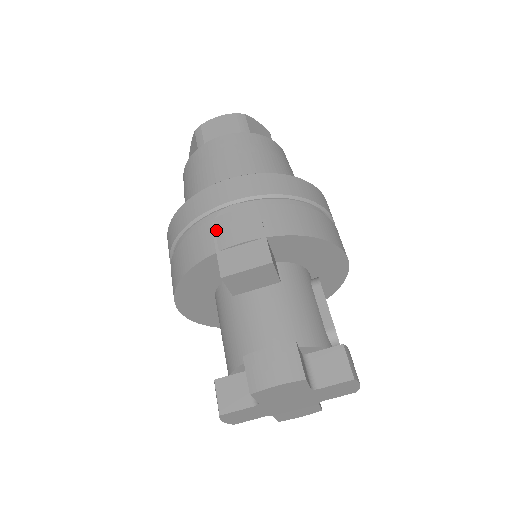
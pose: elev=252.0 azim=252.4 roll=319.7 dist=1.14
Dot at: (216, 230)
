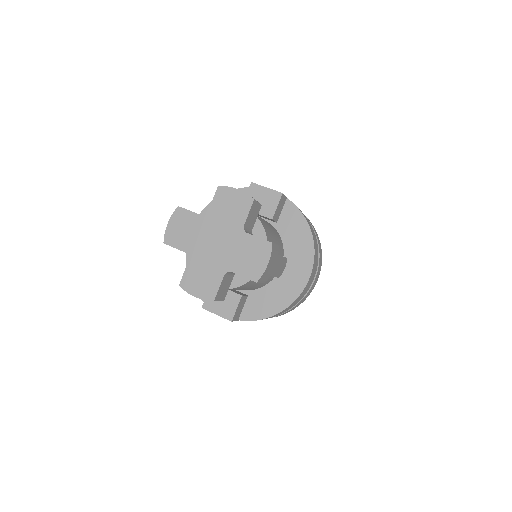
Dot at: occluded
